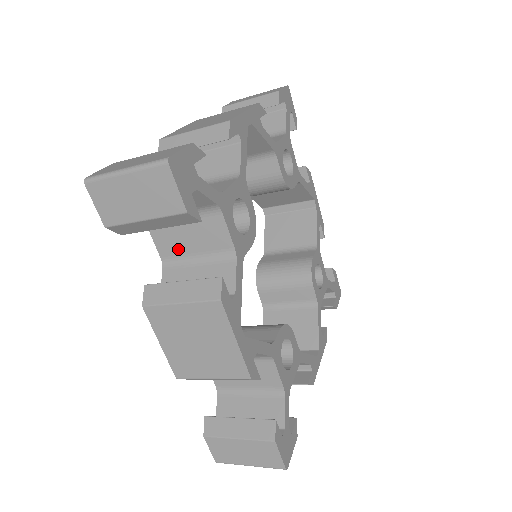
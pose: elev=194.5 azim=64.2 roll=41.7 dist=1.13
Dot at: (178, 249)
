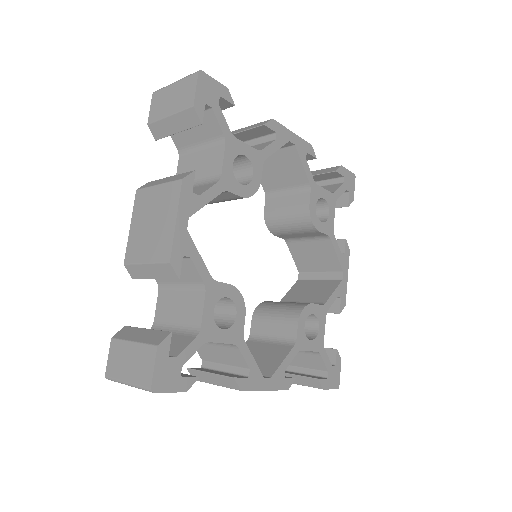
Dot at: occluded
